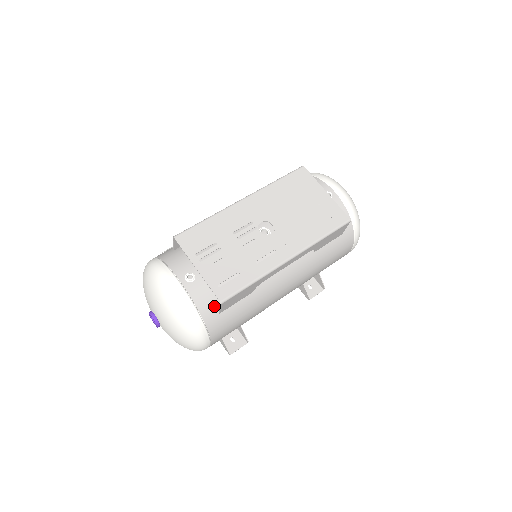
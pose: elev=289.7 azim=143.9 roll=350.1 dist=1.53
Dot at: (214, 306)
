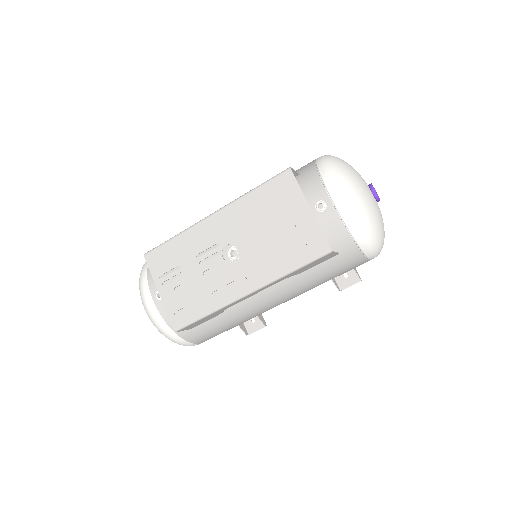
Dot at: occluded
